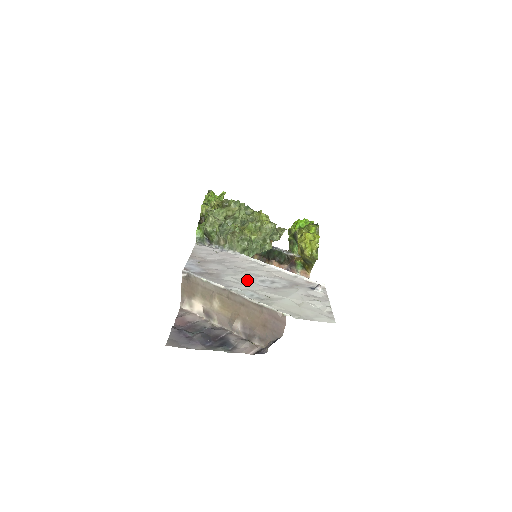
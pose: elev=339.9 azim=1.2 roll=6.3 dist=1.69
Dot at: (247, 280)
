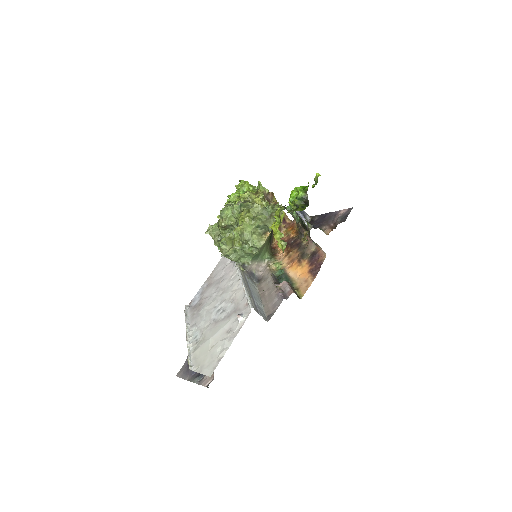
Dot at: (210, 312)
